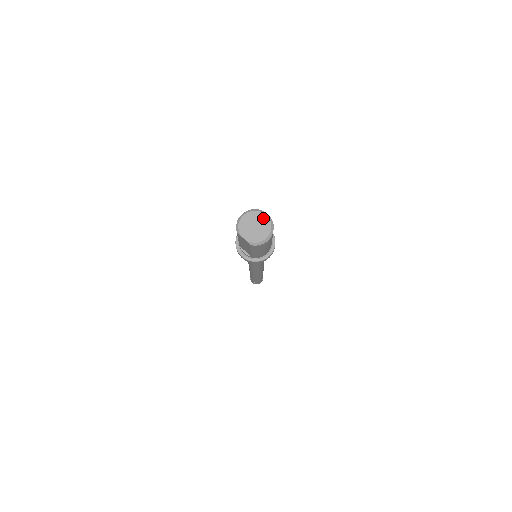
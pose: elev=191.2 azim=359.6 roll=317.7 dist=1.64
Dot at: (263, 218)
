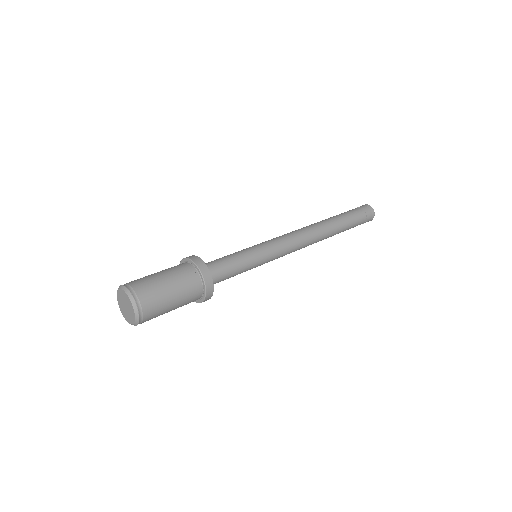
Dot at: (127, 299)
